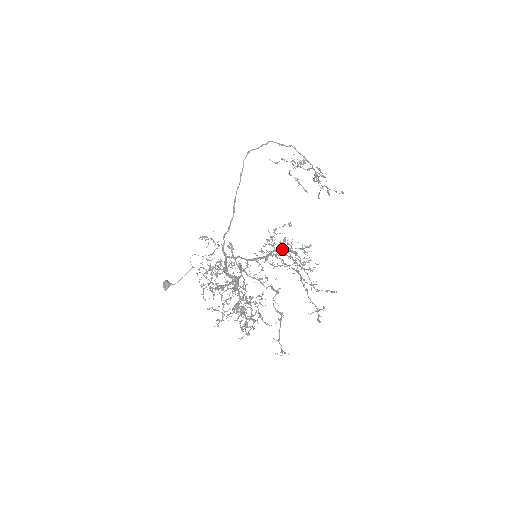
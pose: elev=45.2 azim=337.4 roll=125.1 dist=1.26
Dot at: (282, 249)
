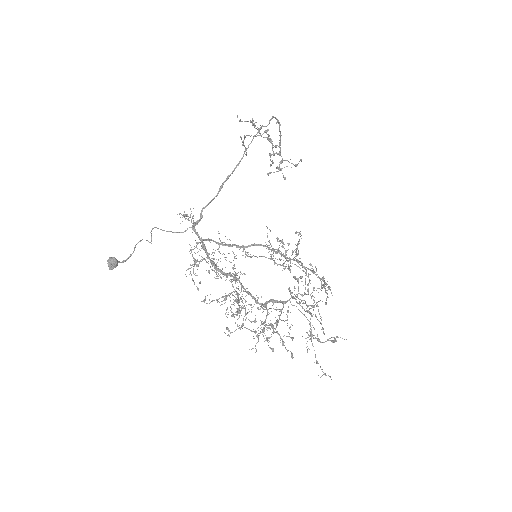
Dot at: (294, 260)
